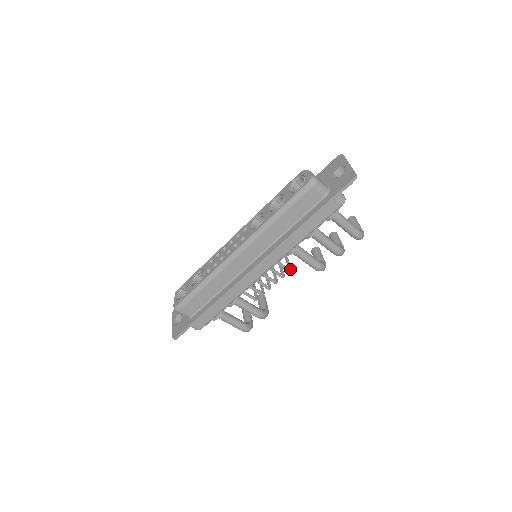
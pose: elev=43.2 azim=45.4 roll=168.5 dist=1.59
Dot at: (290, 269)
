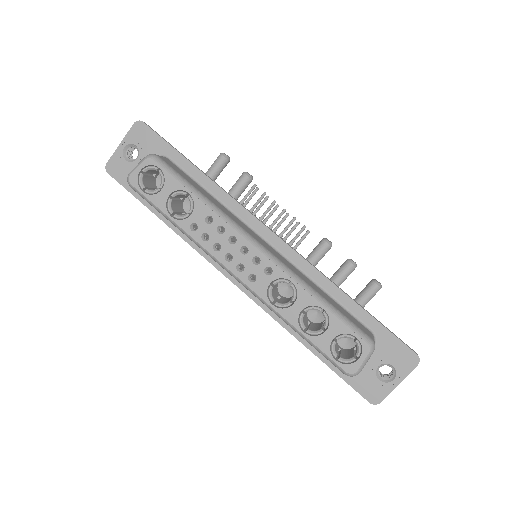
Dot at: occluded
